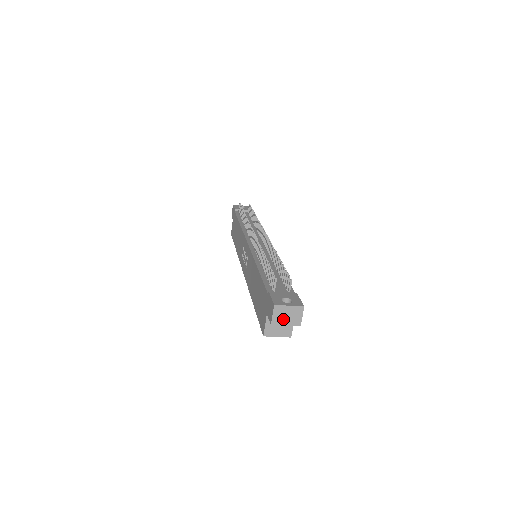
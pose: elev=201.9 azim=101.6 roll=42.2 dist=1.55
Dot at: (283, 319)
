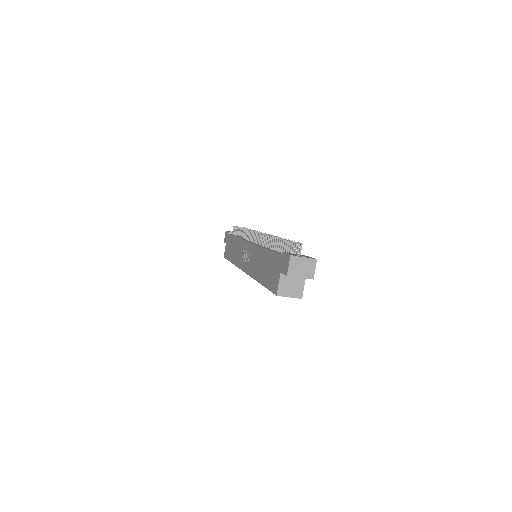
Dot at: (298, 271)
